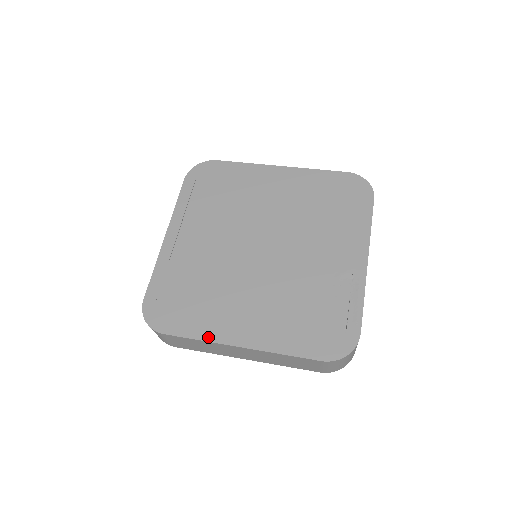
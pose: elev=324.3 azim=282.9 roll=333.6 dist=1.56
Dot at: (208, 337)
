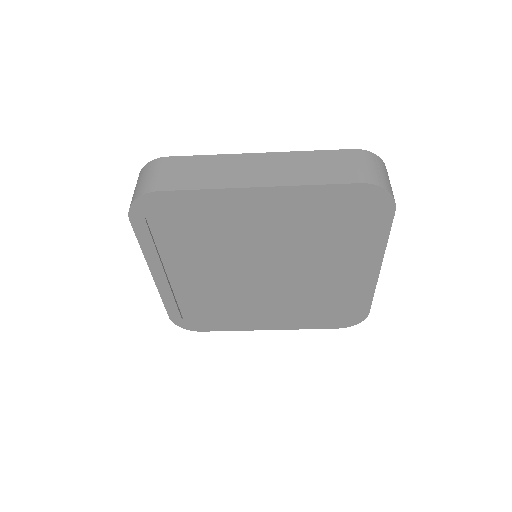
Dot at: occluded
